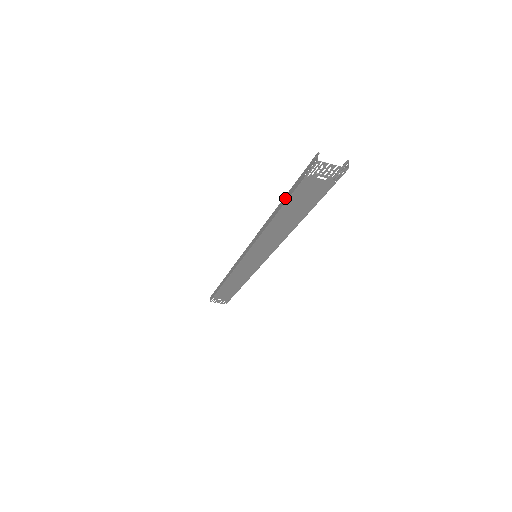
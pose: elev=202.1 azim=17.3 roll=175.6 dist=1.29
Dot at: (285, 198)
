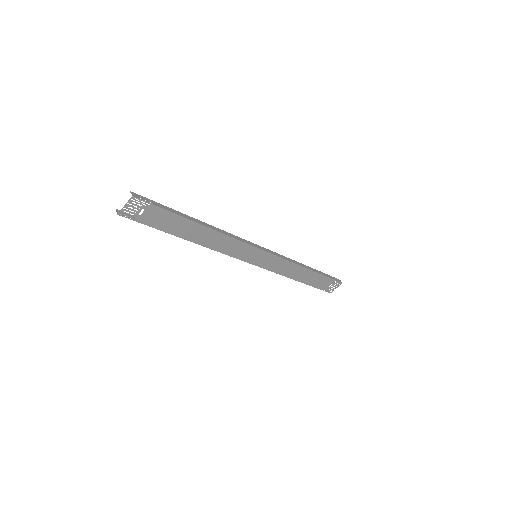
Dot at: (170, 232)
